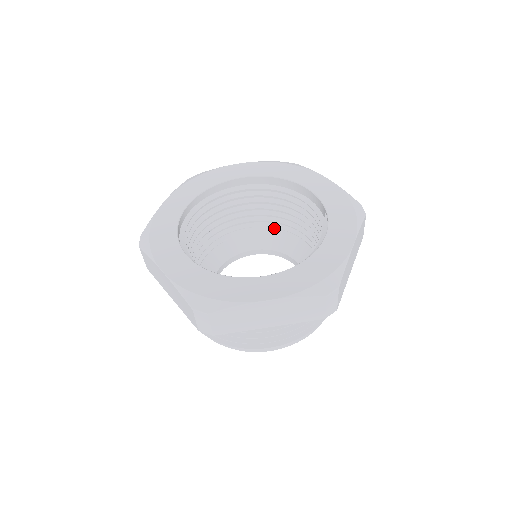
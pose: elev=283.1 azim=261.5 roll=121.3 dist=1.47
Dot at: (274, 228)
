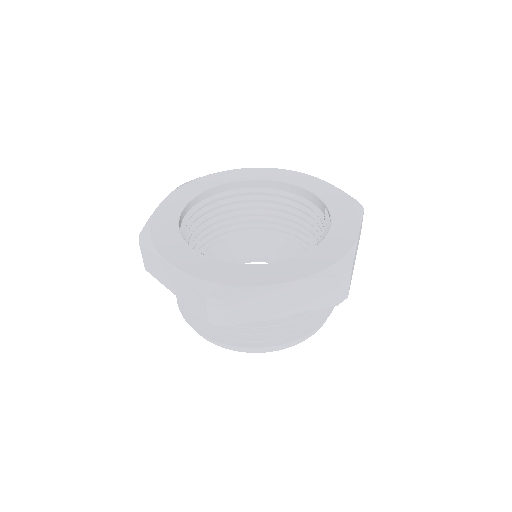
Dot at: (267, 235)
